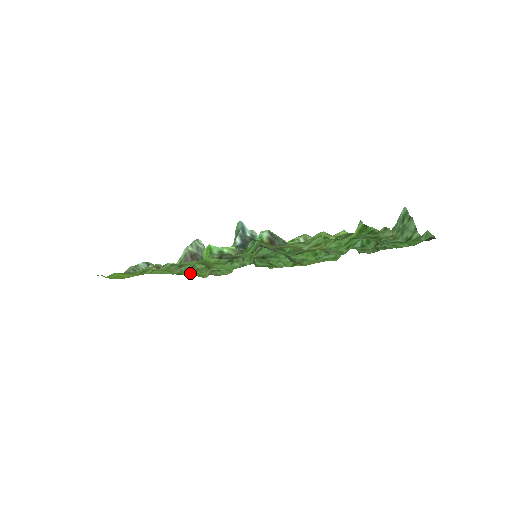
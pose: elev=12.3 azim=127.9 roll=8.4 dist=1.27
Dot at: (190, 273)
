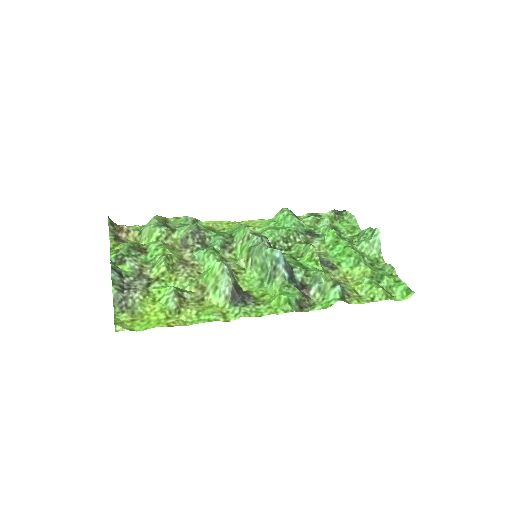
Dot at: occluded
